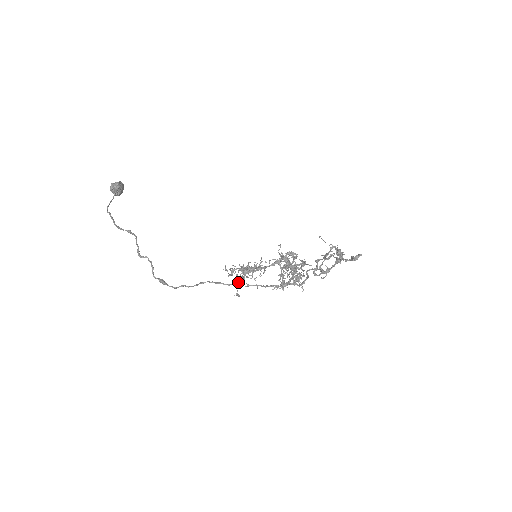
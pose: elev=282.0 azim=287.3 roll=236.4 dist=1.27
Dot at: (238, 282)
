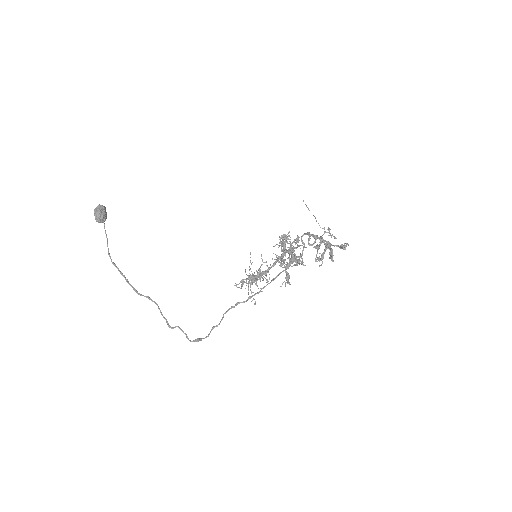
Dot at: (250, 286)
